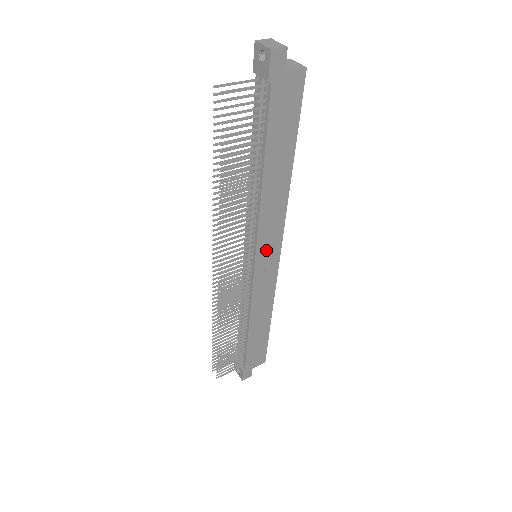
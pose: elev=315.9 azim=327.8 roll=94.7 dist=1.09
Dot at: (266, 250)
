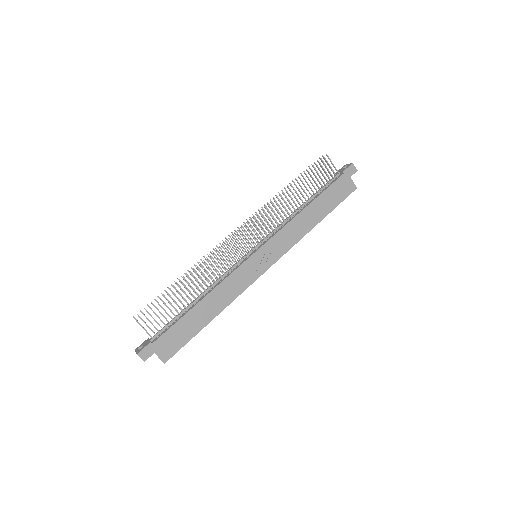
Dot at: (267, 253)
